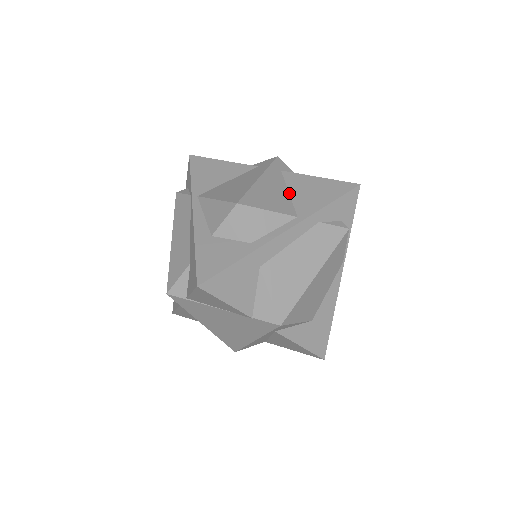
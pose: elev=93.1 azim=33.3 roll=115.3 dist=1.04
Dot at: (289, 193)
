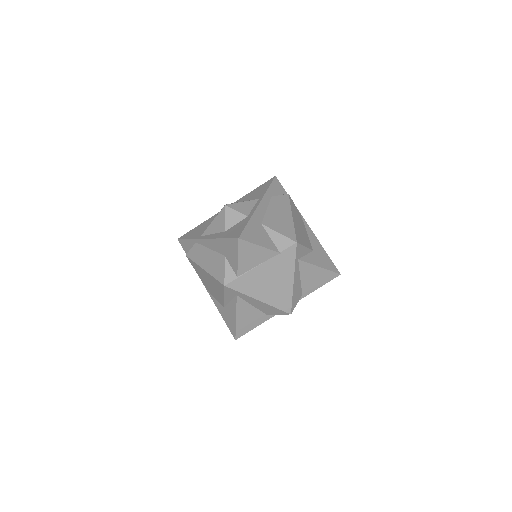
Dot at: occluded
